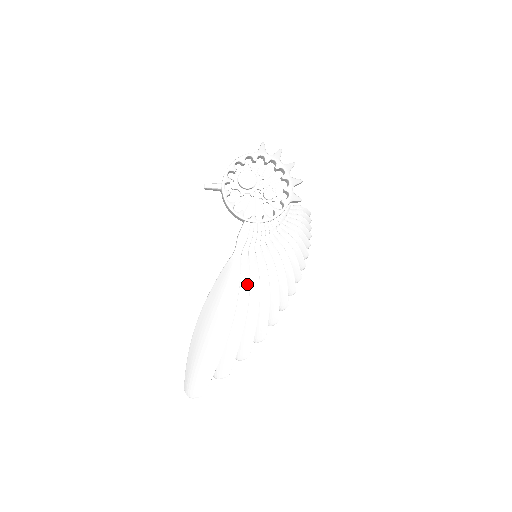
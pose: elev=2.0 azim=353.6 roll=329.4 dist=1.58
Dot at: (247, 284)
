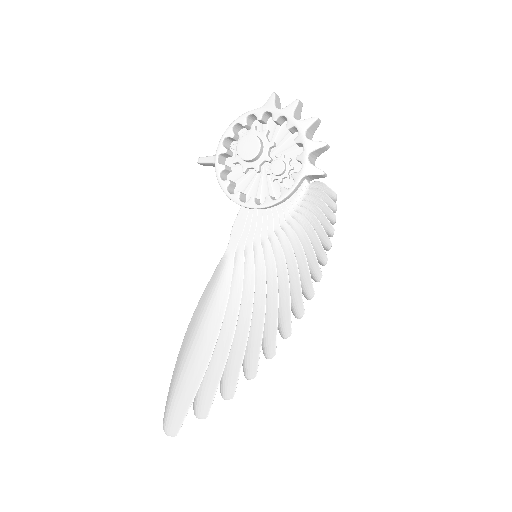
Dot at: (238, 295)
